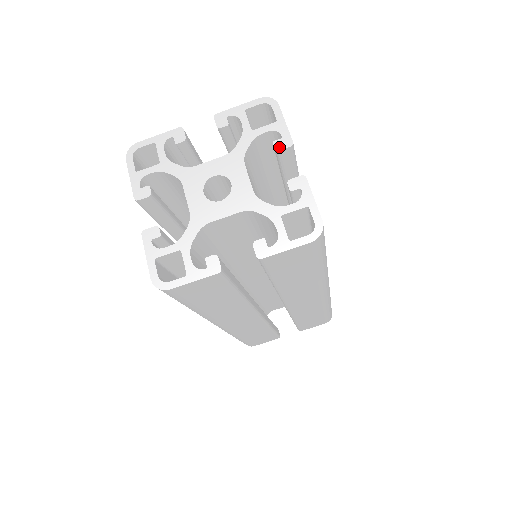
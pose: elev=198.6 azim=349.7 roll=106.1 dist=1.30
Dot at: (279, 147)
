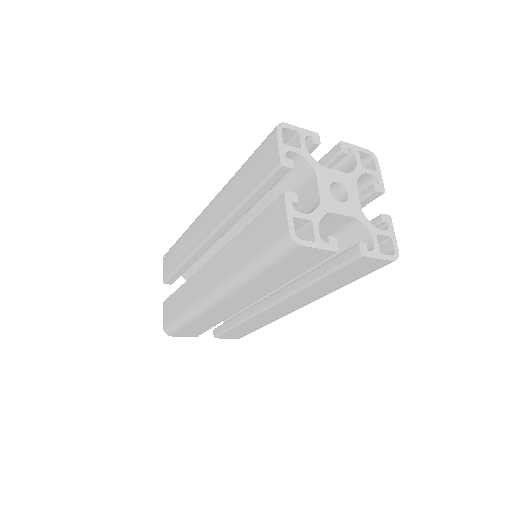
Dot at: (377, 189)
